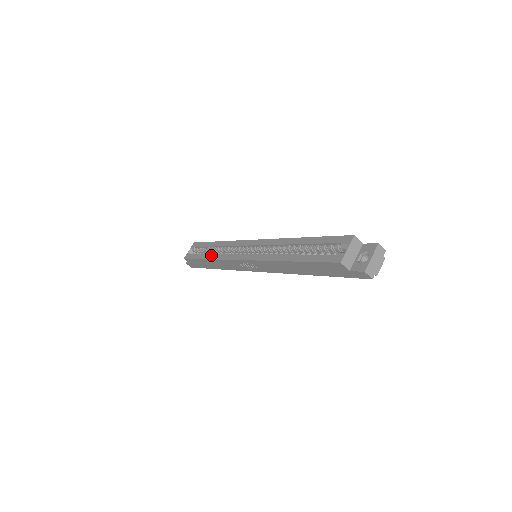
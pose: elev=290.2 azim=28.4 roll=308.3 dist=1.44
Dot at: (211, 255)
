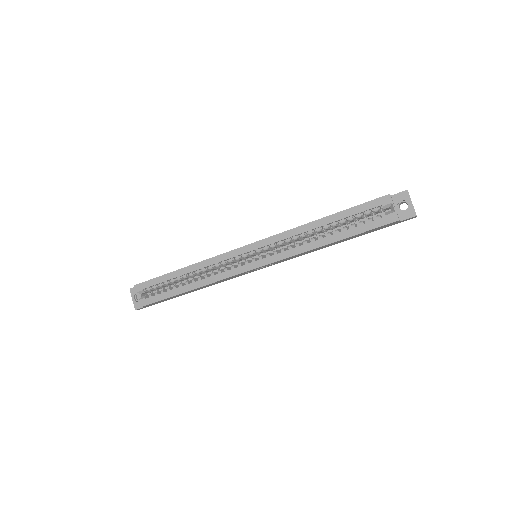
Dot at: (193, 284)
